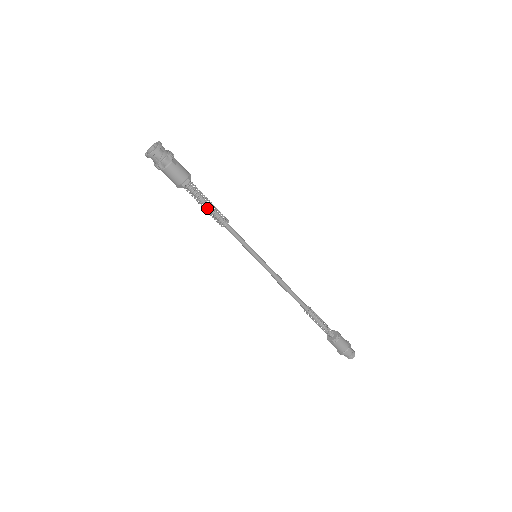
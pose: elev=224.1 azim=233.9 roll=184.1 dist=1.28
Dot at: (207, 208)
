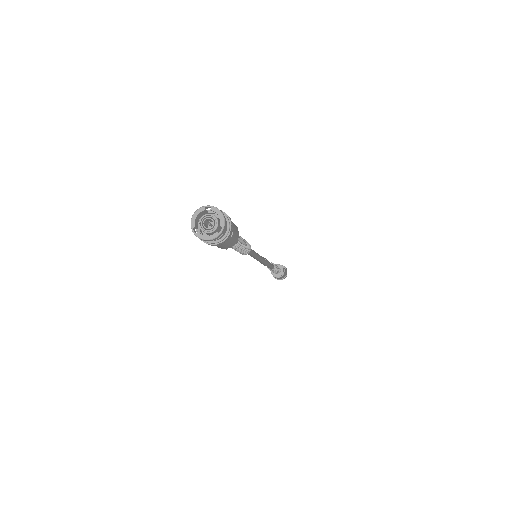
Dot at: occluded
